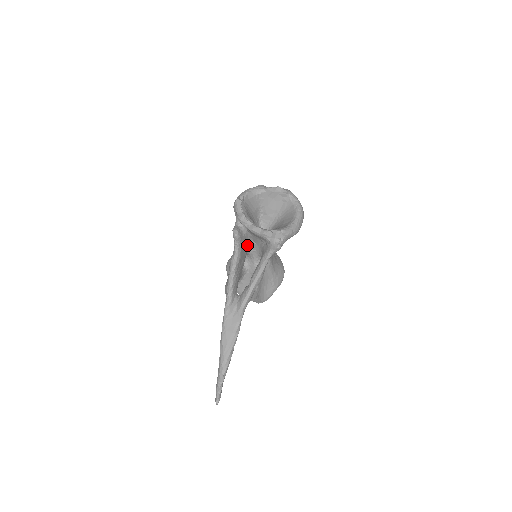
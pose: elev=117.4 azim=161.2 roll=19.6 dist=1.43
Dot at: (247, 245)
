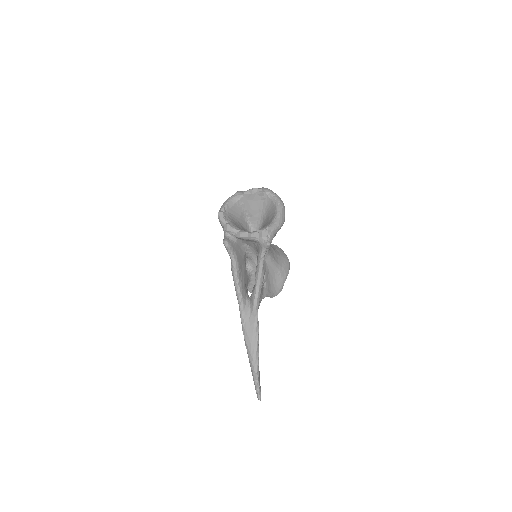
Dot at: (242, 250)
